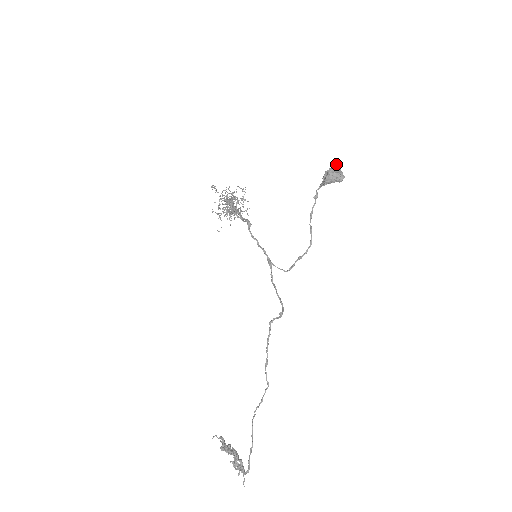
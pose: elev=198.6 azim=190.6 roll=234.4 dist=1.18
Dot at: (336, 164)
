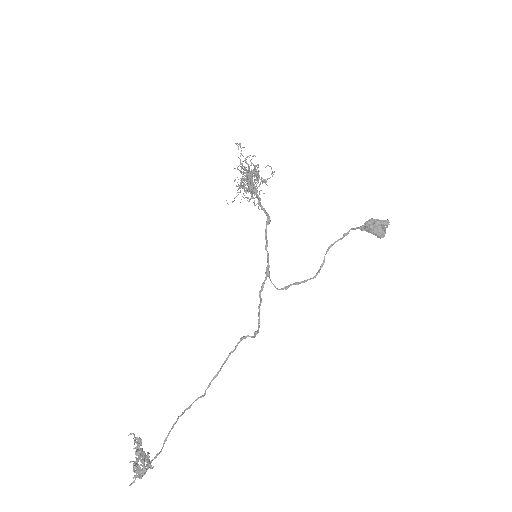
Dot at: (388, 220)
